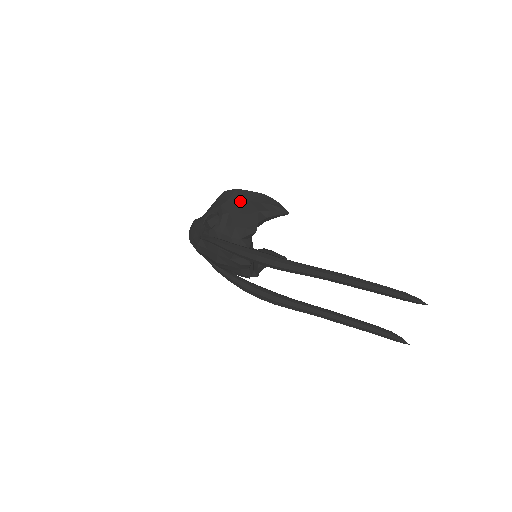
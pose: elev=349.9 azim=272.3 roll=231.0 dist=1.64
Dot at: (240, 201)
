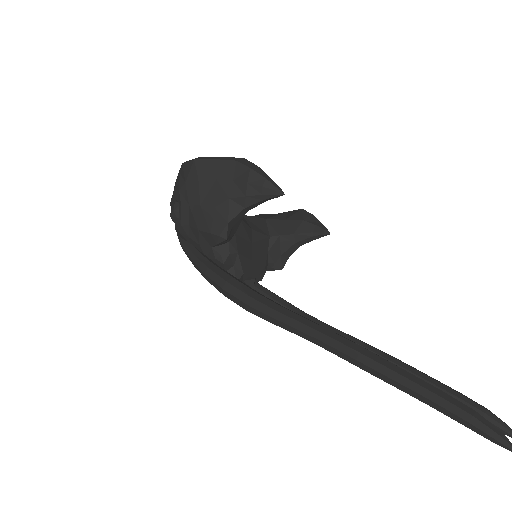
Dot at: (201, 182)
